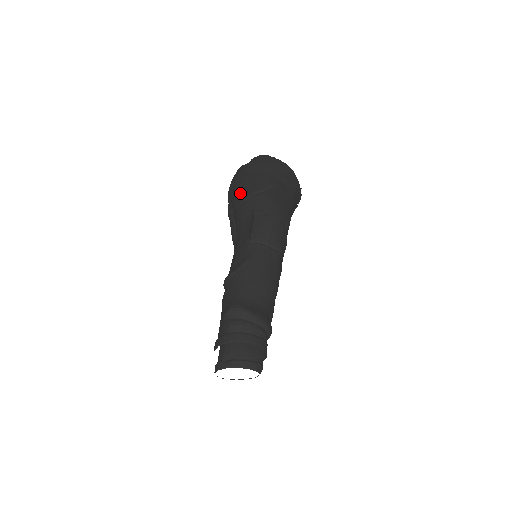
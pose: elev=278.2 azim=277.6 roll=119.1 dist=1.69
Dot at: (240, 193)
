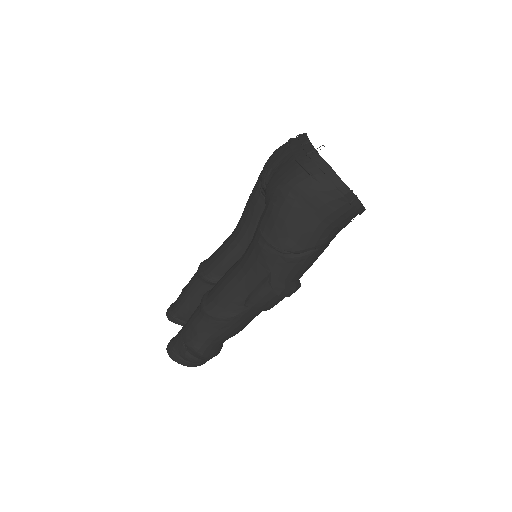
Dot at: (276, 230)
